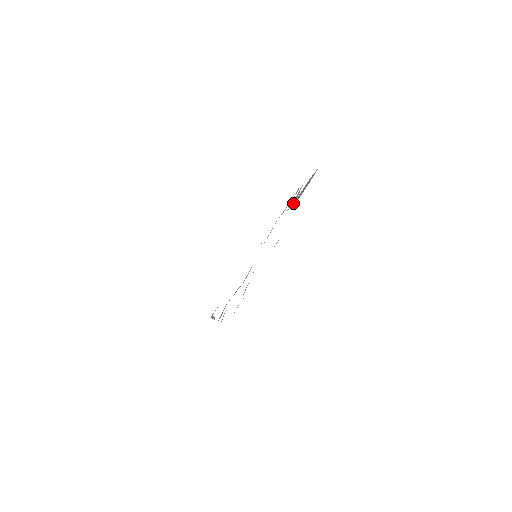
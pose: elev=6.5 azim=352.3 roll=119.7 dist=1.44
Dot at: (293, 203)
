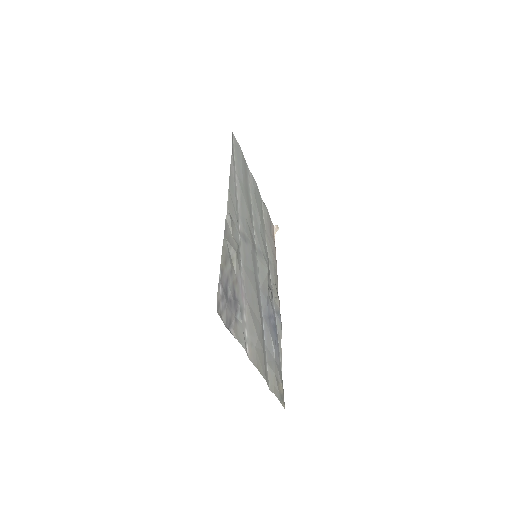
Dot at: (237, 260)
